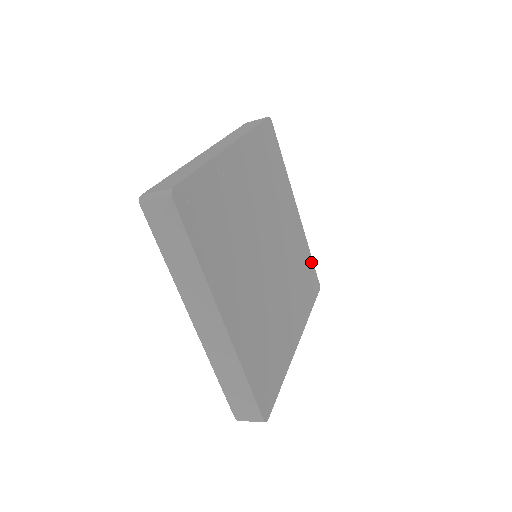
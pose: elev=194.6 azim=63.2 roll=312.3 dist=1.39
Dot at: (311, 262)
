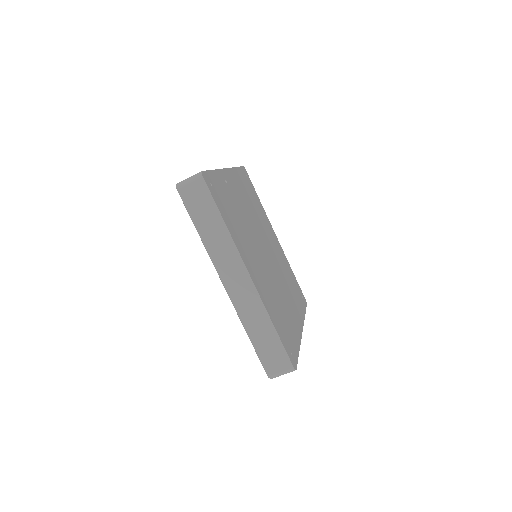
Dot at: (295, 279)
